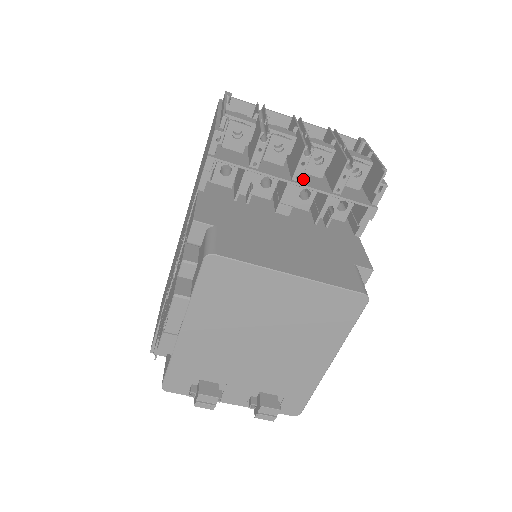
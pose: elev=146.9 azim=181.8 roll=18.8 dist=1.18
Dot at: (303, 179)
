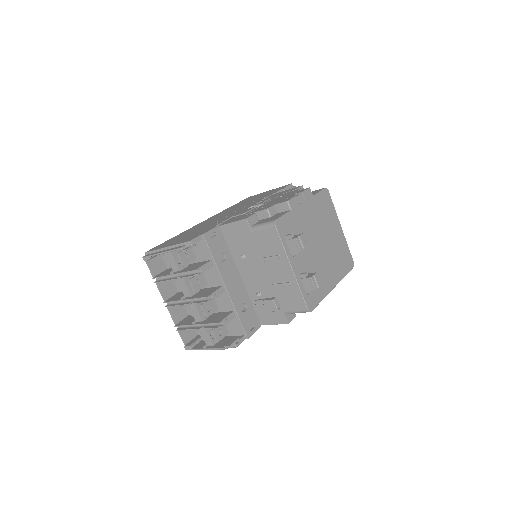
Dot at: occluded
